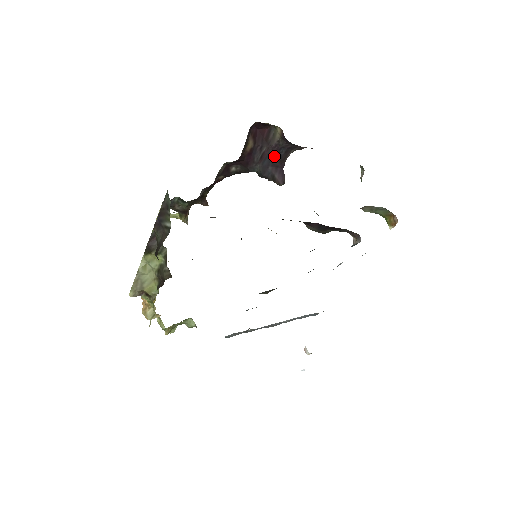
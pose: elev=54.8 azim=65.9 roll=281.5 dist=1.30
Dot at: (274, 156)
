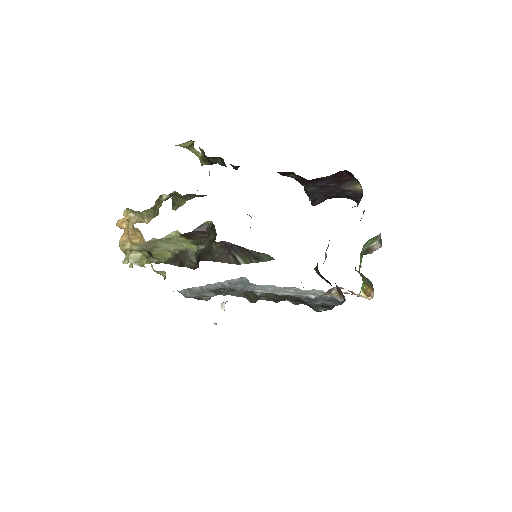
Dot at: (333, 192)
